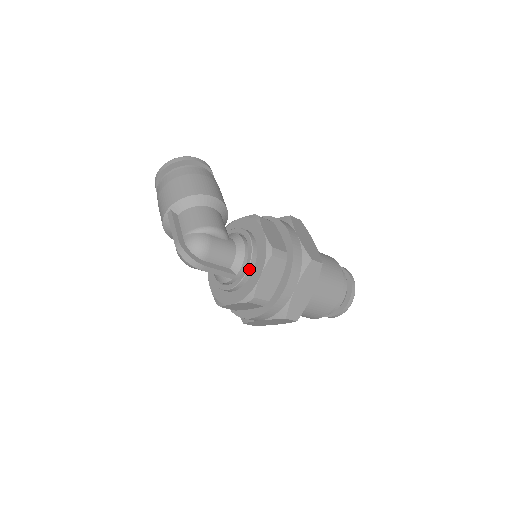
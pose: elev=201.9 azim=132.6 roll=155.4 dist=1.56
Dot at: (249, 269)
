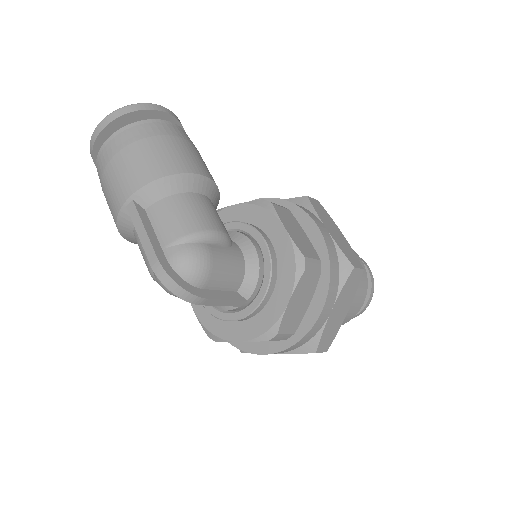
Dot at: (268, 291)
